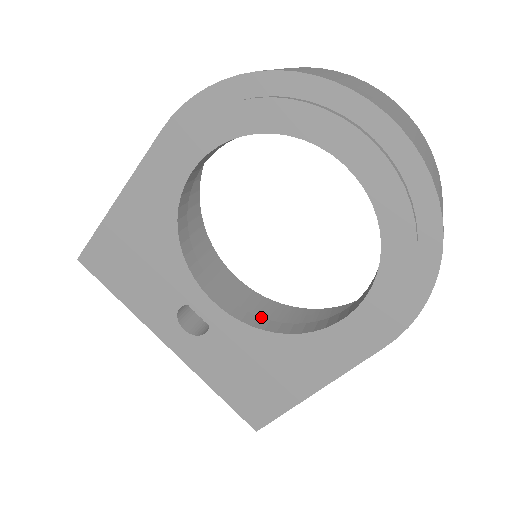
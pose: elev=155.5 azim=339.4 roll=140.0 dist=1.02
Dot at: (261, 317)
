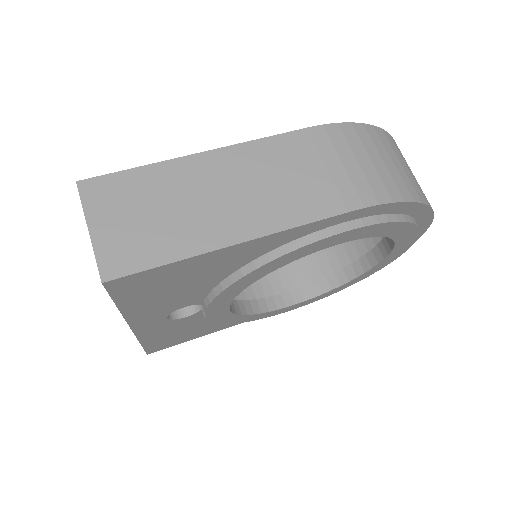
Dot at: occluded
